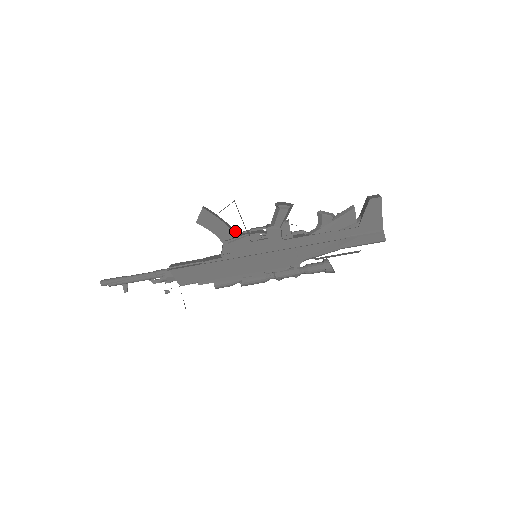
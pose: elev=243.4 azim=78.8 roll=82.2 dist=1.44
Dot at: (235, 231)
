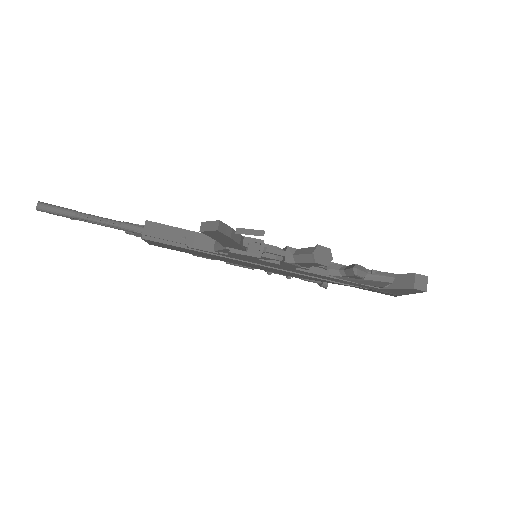
Dot at: (246, 247)
